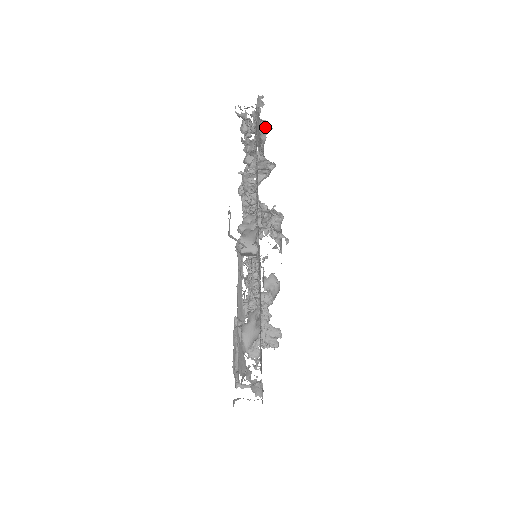
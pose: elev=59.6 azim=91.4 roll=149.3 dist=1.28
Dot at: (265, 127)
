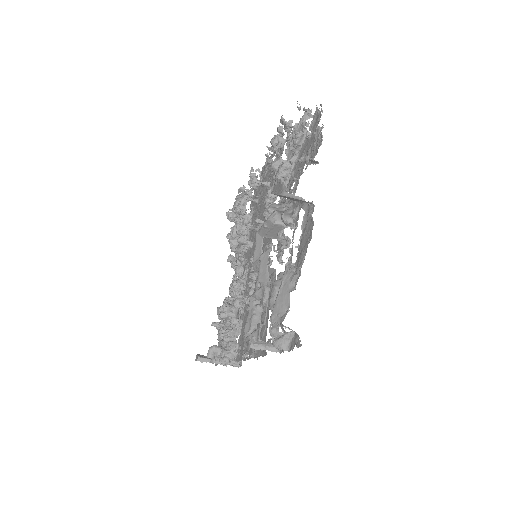
Dot at: occluded
